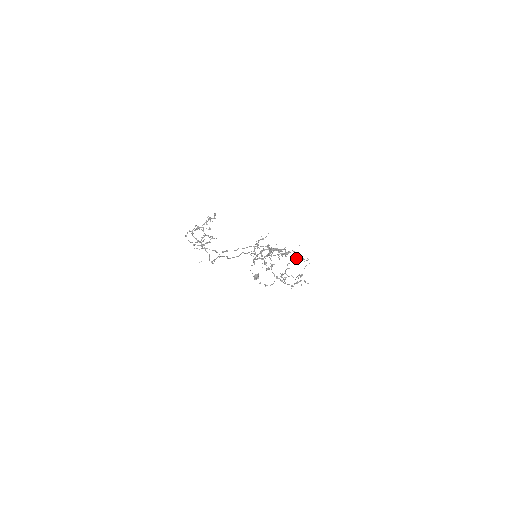
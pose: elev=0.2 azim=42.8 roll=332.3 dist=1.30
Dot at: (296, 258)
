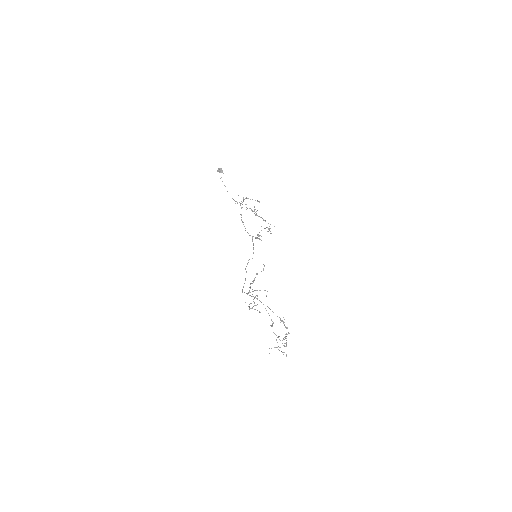
Dot at: (266, 227)
